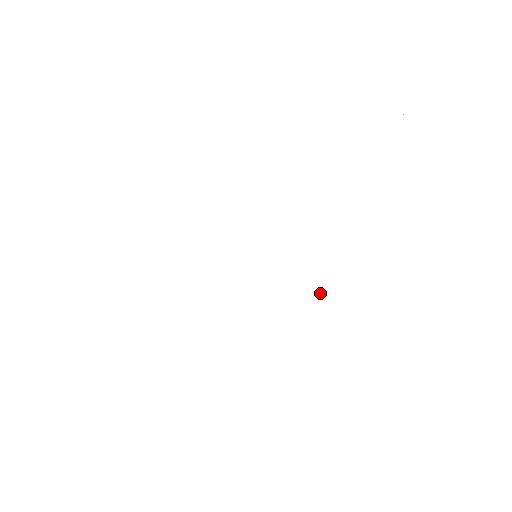
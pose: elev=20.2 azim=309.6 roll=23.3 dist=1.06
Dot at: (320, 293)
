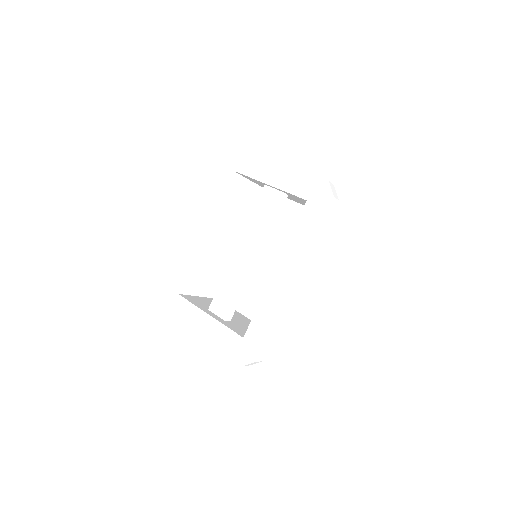
Dot at: (282, 361)
